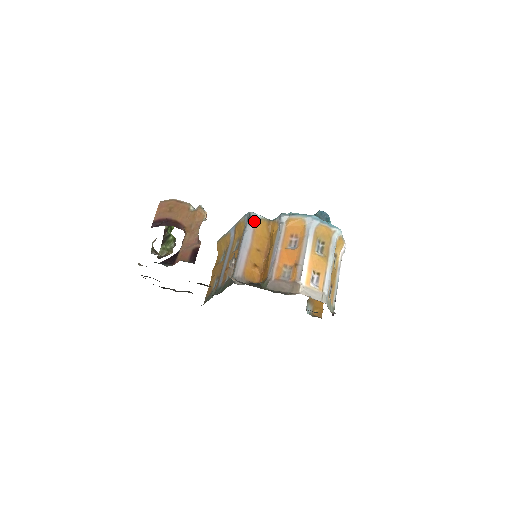
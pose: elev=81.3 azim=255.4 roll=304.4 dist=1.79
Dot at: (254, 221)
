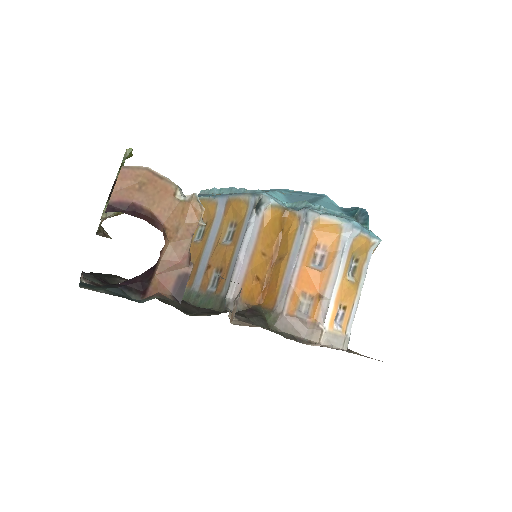
Dot at: (264, 208)
